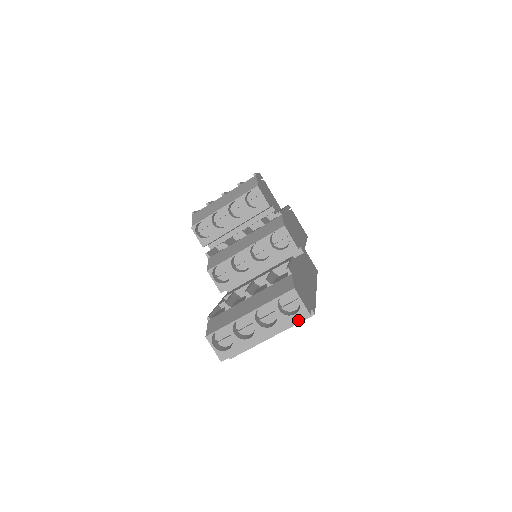
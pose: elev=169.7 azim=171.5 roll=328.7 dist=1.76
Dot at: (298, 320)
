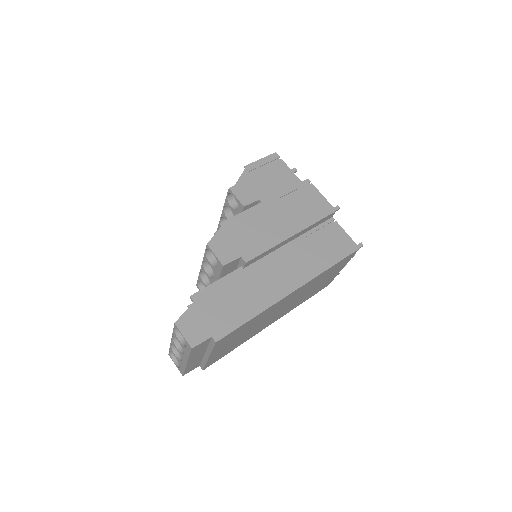
Dot at: (190, 352)
